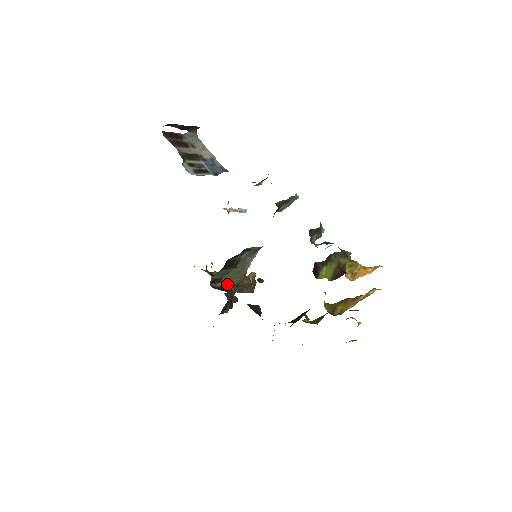
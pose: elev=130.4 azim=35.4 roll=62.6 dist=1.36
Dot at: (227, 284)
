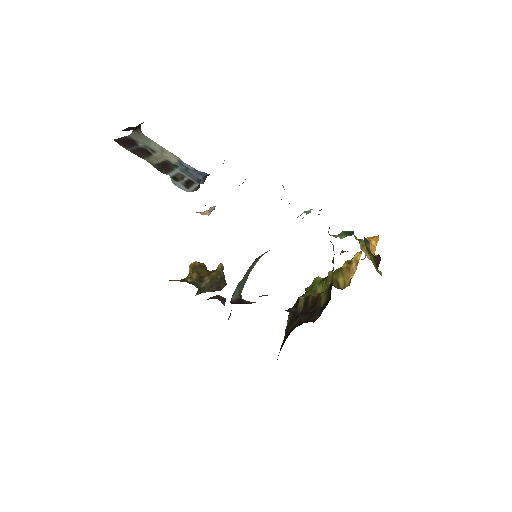
Dot at: (238, 294)
